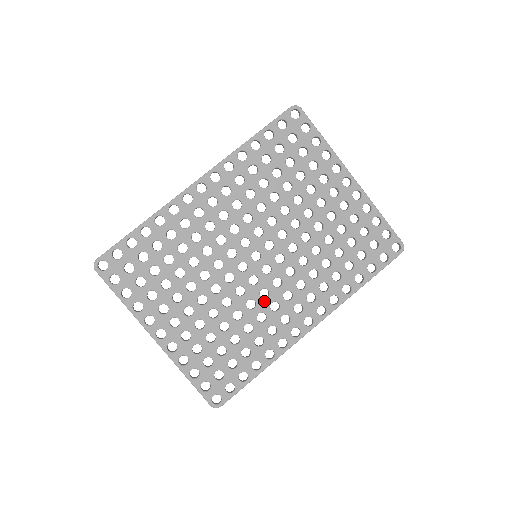
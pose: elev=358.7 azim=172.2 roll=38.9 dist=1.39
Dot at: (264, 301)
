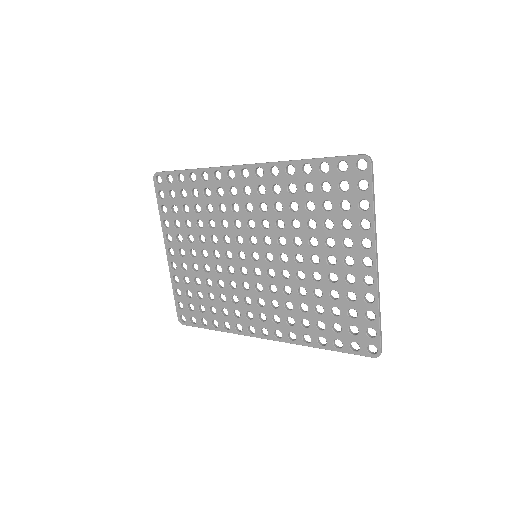
Dot at: (242, 291)
